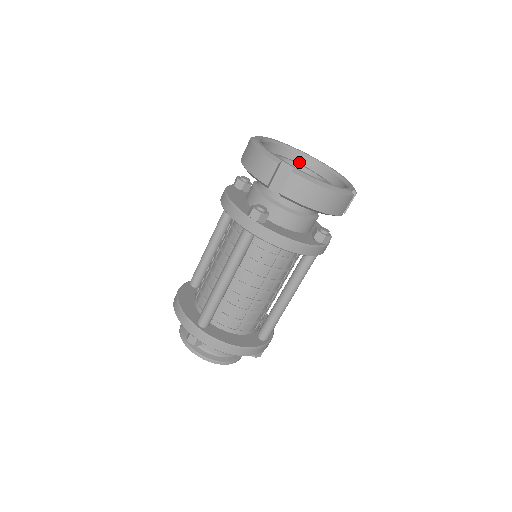
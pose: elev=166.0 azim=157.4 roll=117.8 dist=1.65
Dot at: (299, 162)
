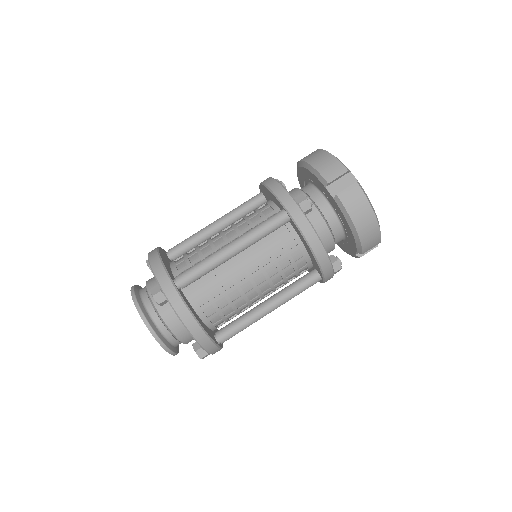
Dot at: occluded
